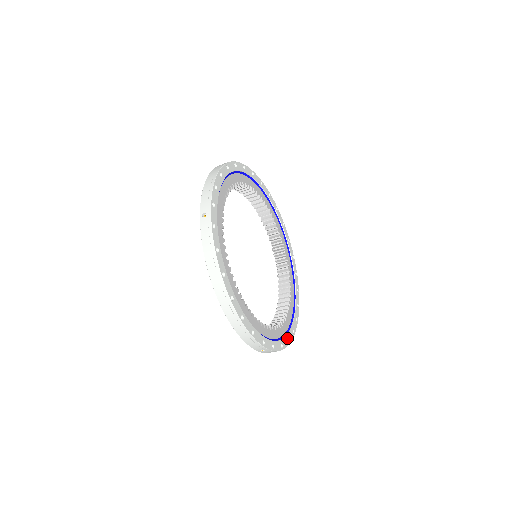
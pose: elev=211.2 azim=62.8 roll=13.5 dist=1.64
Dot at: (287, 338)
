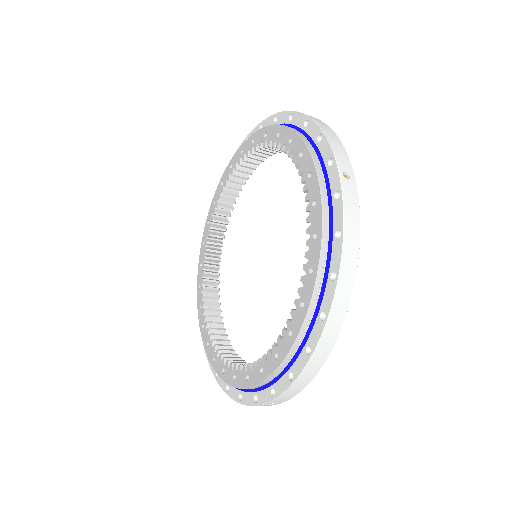
Dot at: occluded
